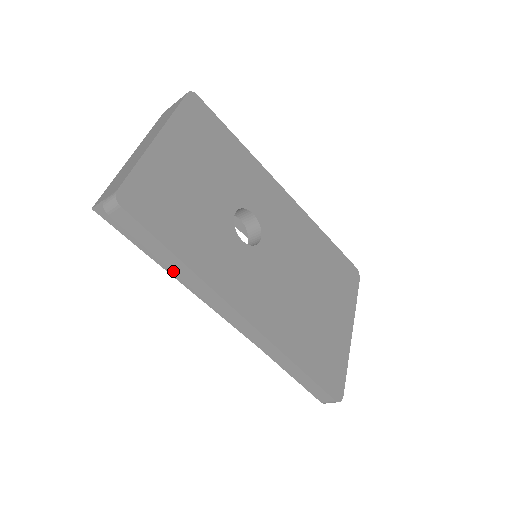
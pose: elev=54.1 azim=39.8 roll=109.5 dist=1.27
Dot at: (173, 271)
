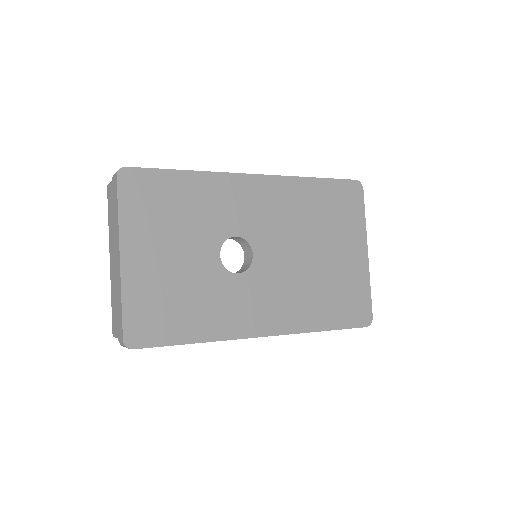
Dot at: occluded
